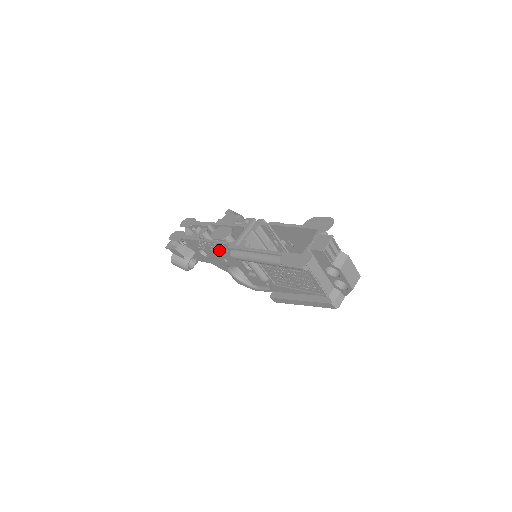
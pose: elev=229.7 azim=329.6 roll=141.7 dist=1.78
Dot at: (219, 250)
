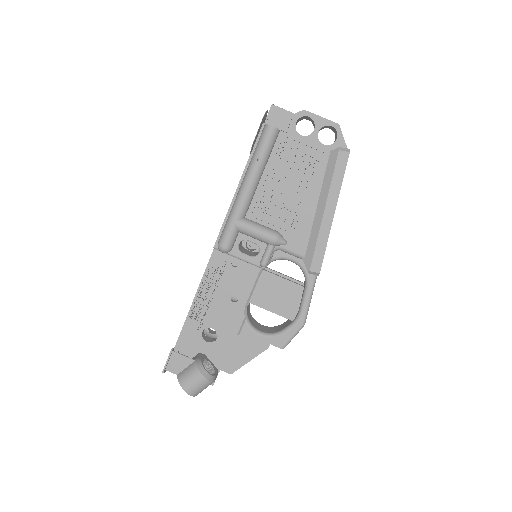
Dot at: (215, 287)
